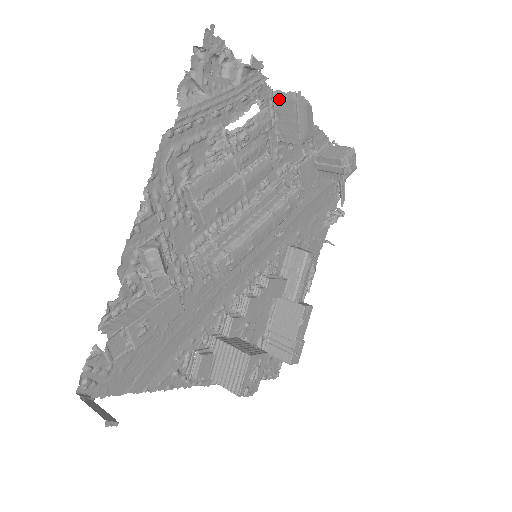
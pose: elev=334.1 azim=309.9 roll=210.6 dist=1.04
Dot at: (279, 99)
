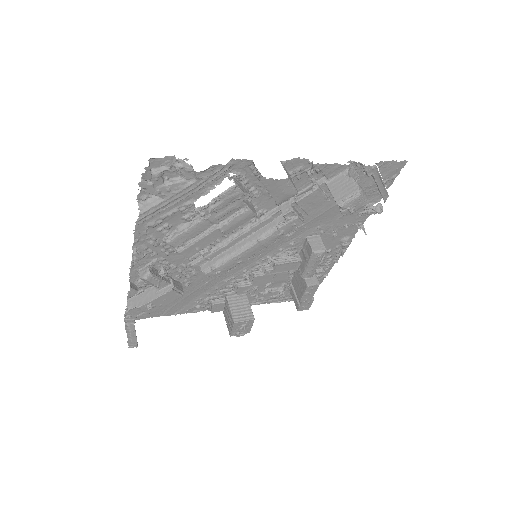
Dot at: occluded
